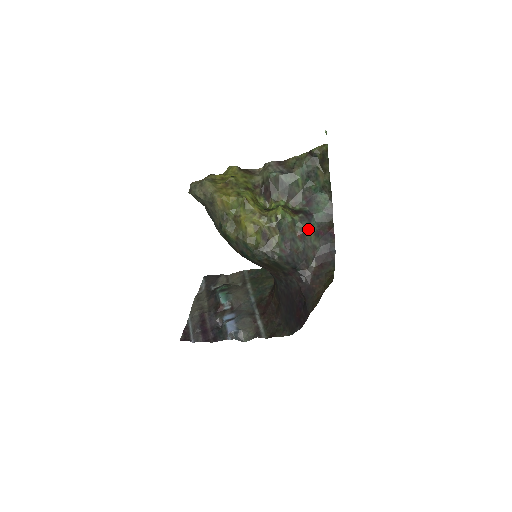
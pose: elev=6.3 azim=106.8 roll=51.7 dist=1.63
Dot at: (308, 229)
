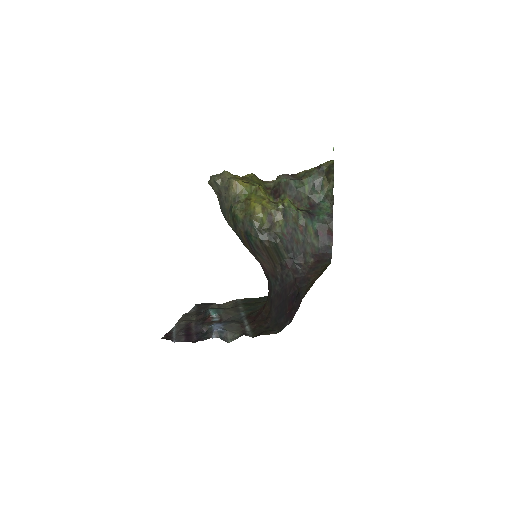
Dot at: (309, 225)
